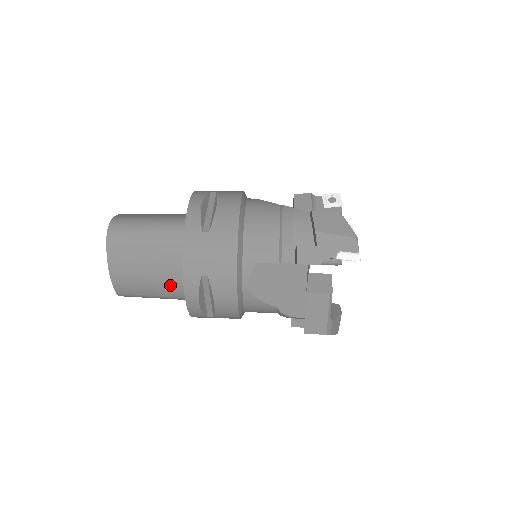
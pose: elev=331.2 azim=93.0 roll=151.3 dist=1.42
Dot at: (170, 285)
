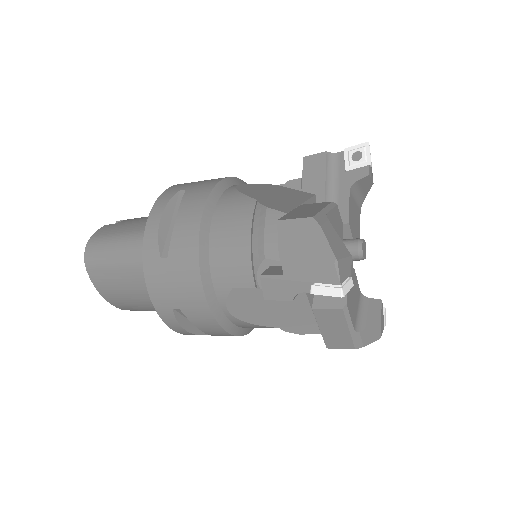
Dot at: occluded
